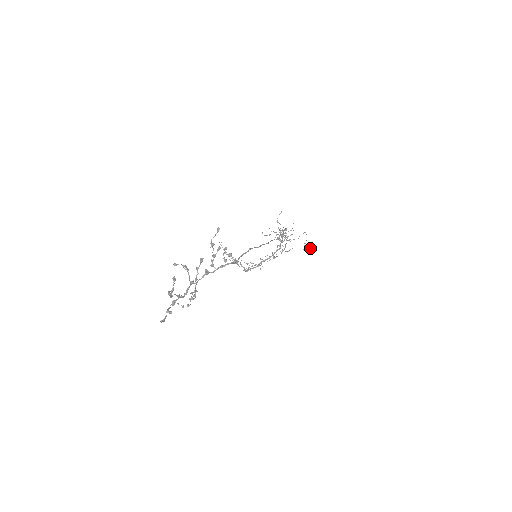
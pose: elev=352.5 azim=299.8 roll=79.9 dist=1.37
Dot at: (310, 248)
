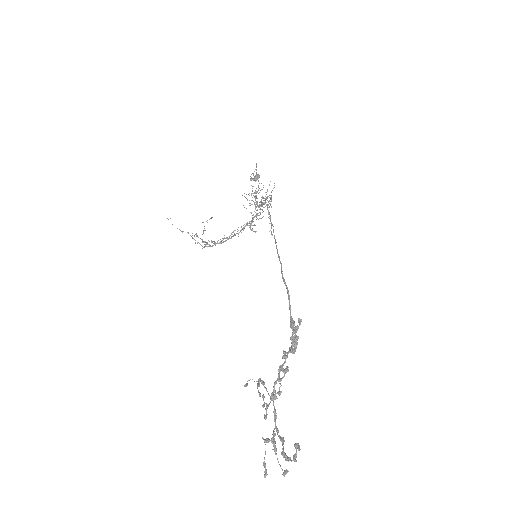
Dot at: (259, 177)
